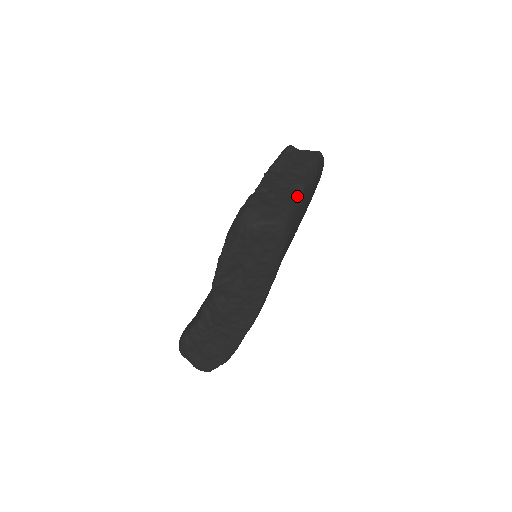
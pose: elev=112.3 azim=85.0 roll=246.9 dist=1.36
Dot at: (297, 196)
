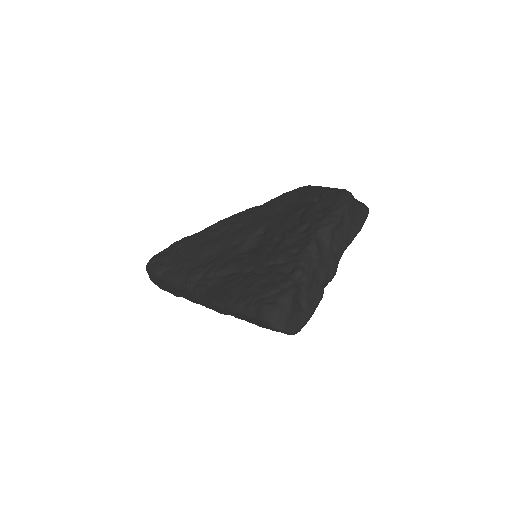
Dot at: (322, 296)
